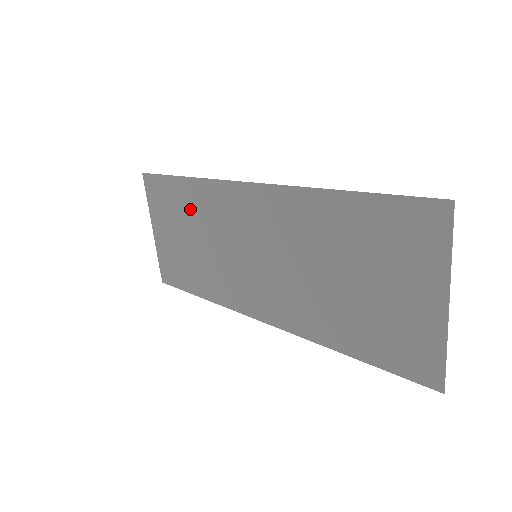
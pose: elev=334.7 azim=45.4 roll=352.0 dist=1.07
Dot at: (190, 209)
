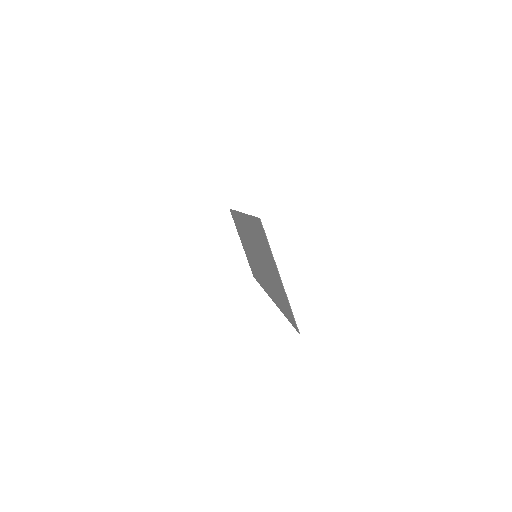
Dot at: occluded
